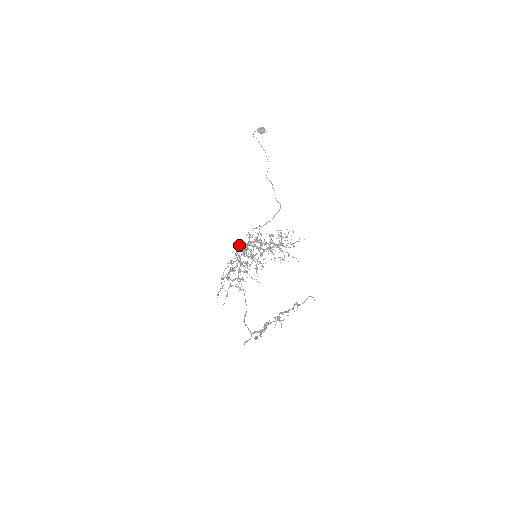
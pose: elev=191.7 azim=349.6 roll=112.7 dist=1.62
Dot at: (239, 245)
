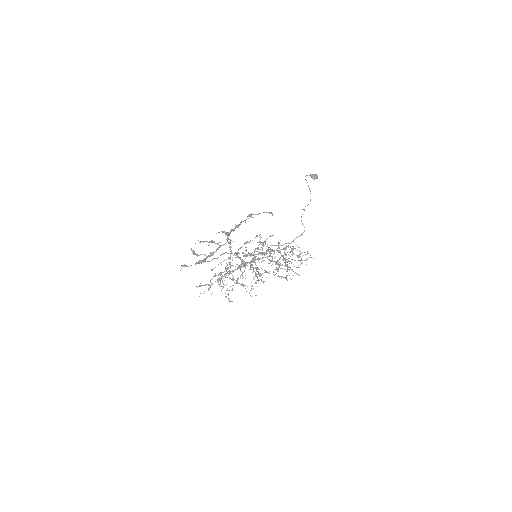
Dot at: (246, 249)
